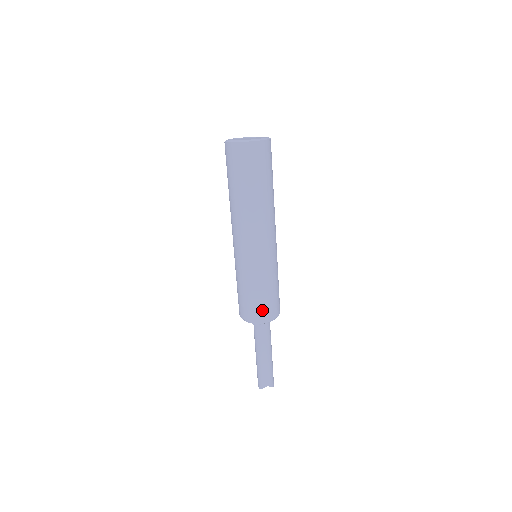
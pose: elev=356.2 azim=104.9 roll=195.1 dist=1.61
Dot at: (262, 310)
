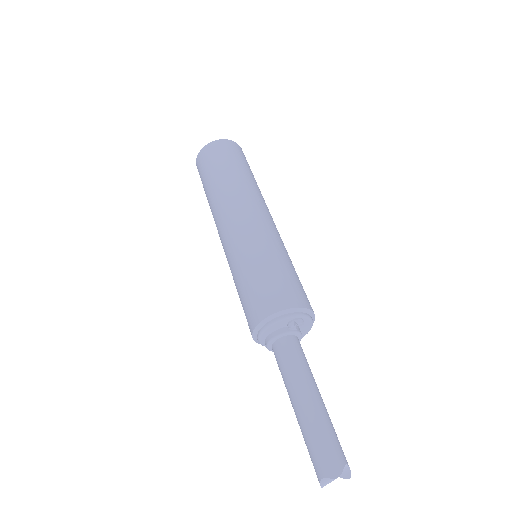
Dot at: (303, 294)
